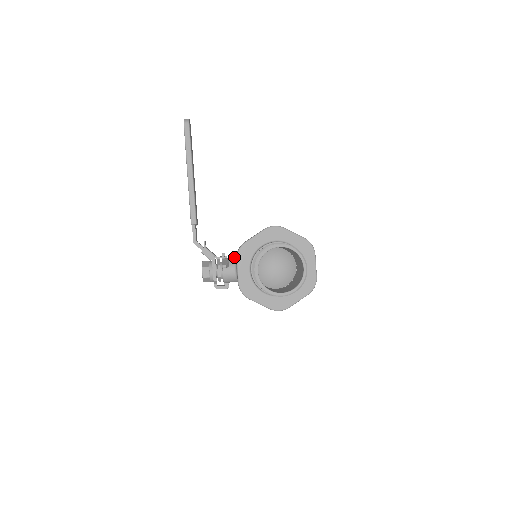
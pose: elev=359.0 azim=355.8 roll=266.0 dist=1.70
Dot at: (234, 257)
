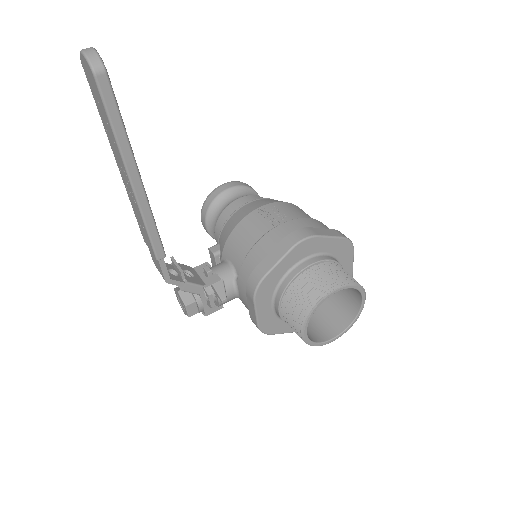
Dot at: (225, 269)
